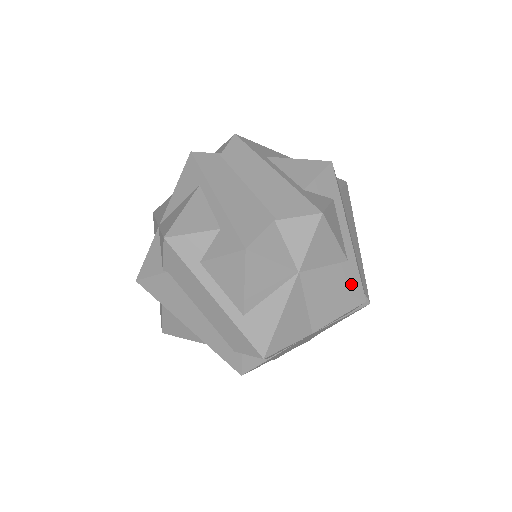
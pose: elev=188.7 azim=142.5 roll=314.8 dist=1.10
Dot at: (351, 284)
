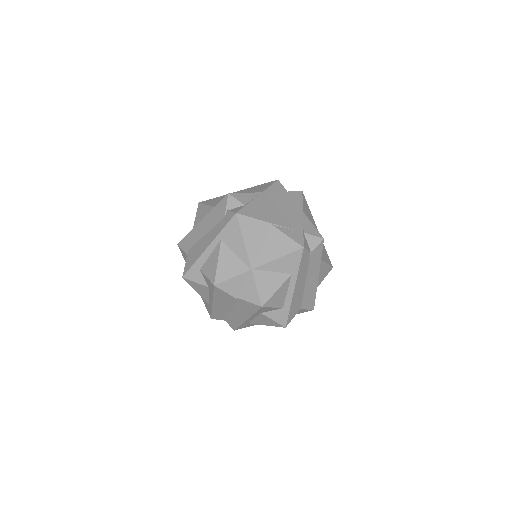
Dot at: occluded
